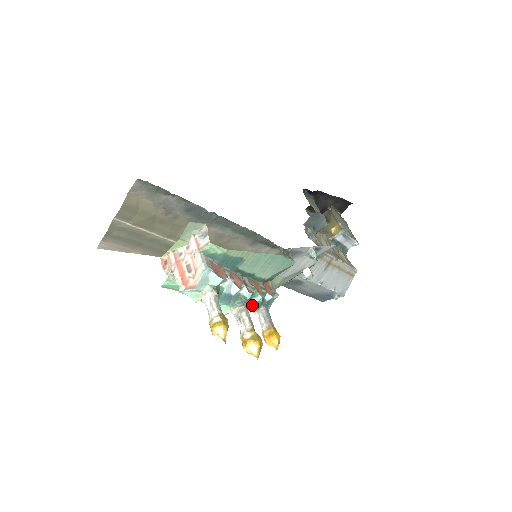
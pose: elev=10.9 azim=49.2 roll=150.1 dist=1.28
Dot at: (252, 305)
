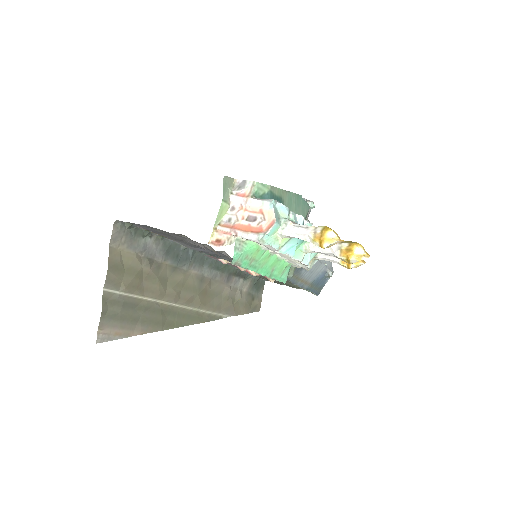
Dot at: occluded
